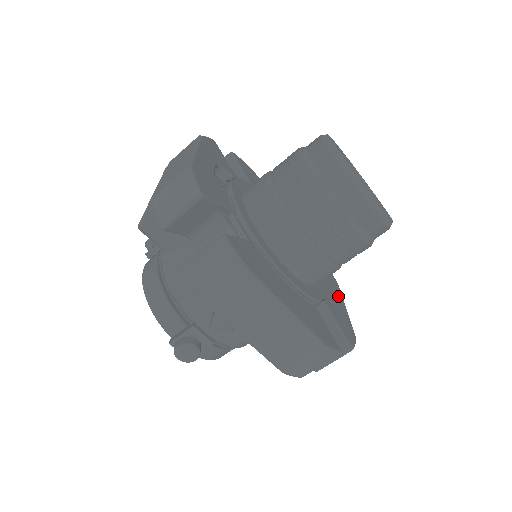
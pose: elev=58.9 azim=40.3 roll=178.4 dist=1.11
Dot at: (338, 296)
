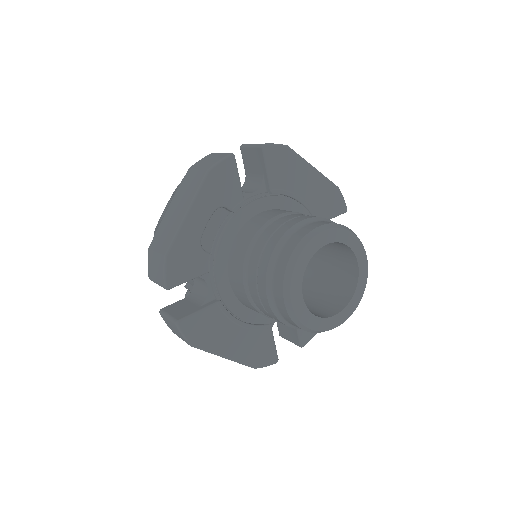
Dot at: occluded
